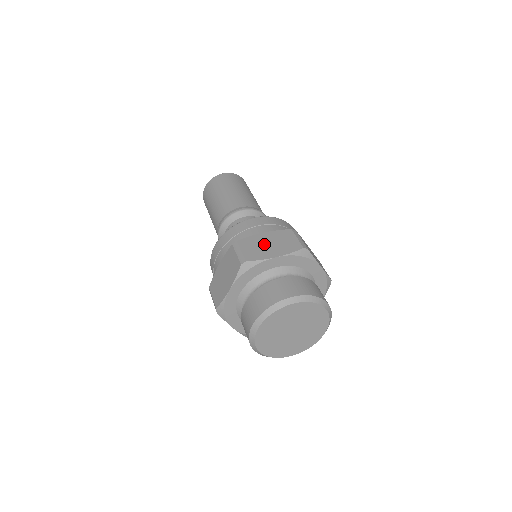
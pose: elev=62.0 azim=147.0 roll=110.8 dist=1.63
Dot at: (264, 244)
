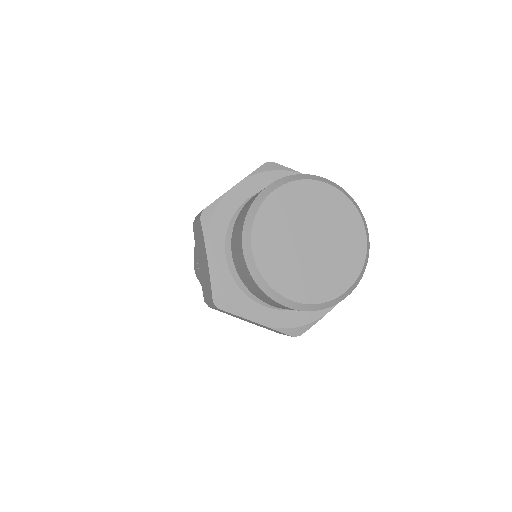
Dot at: occluded
